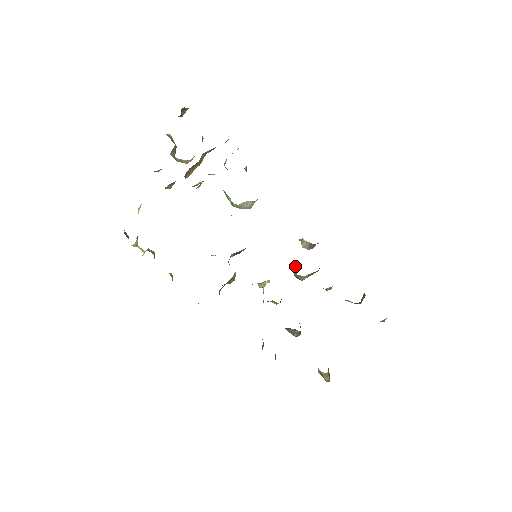
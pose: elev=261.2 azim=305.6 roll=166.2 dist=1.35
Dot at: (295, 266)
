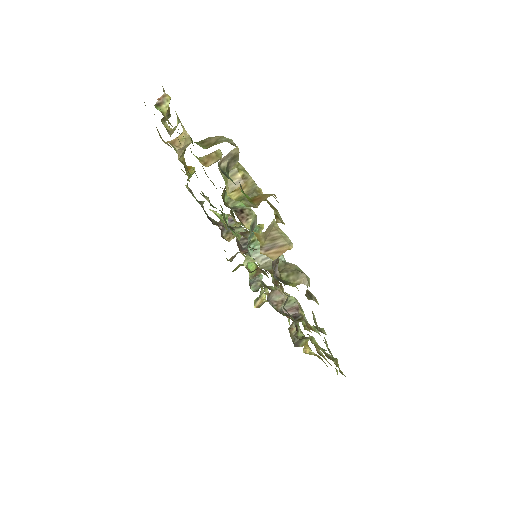
Dot at: occluded
